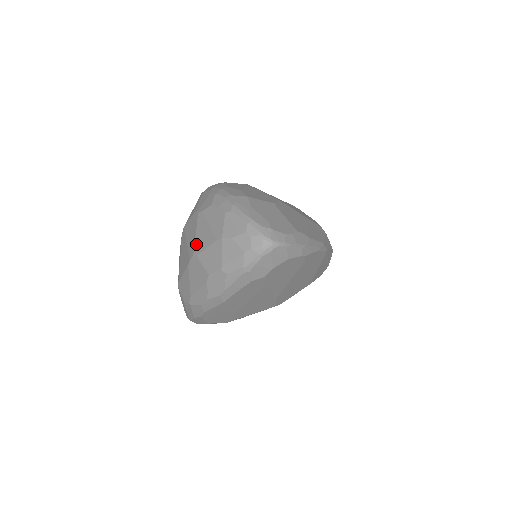
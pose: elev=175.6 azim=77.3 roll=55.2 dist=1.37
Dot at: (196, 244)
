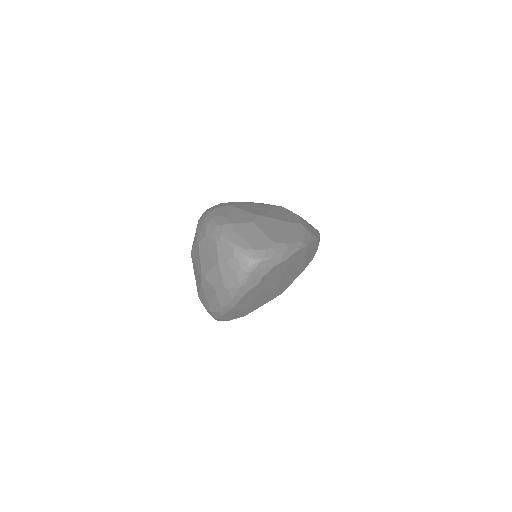
Dot at: (202, 268)
